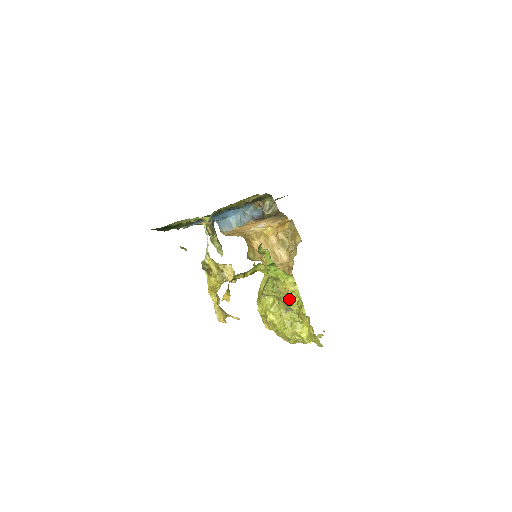
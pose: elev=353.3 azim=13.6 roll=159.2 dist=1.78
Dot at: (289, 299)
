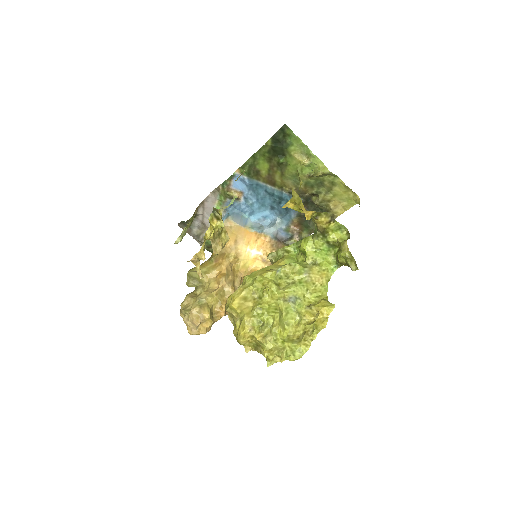
Dot at: (313, 287)
